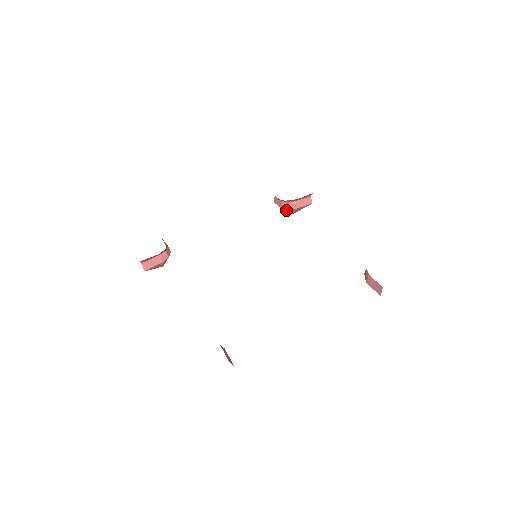
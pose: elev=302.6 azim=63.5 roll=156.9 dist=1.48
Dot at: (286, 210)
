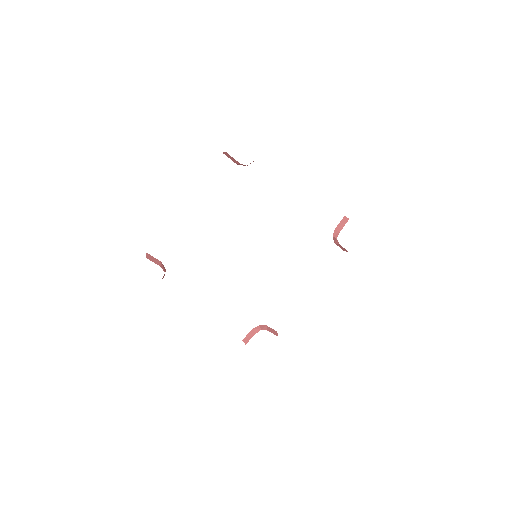
Dot at: occluded
